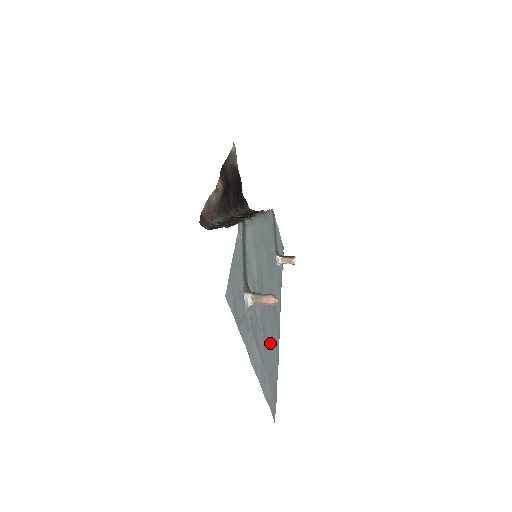
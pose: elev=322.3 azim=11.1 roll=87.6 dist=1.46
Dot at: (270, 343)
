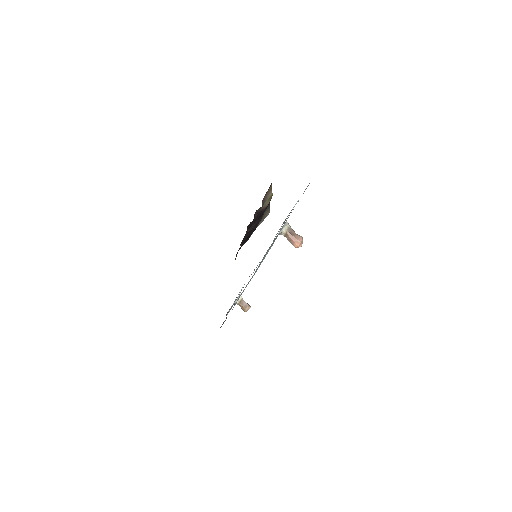
Dot at: occluded
